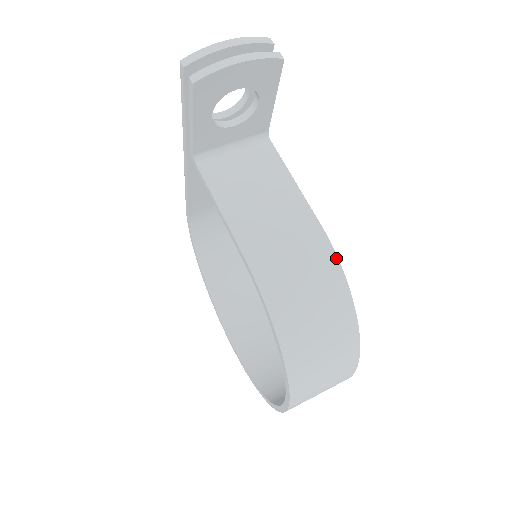
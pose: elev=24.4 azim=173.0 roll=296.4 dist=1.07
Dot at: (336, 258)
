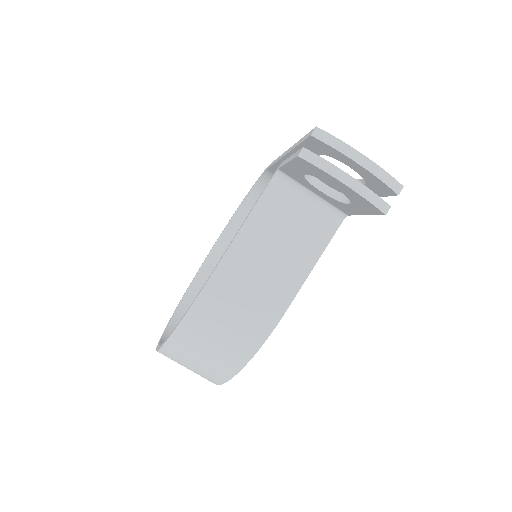
Dot at: (265, 339)
